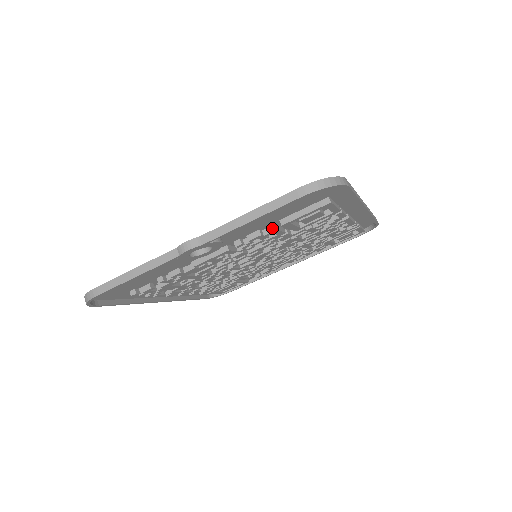
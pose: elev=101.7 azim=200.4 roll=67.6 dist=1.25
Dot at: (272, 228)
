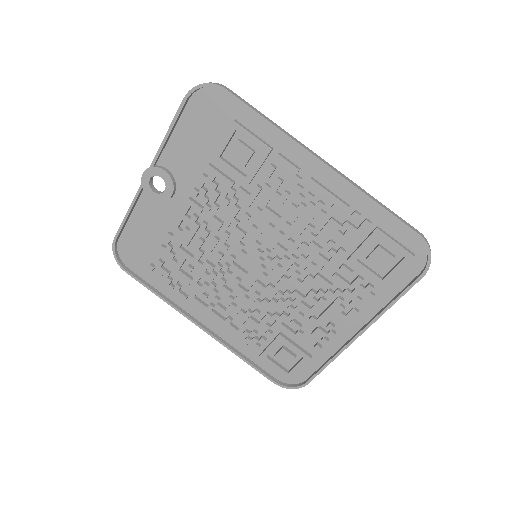
Dot at: (208, 165)
